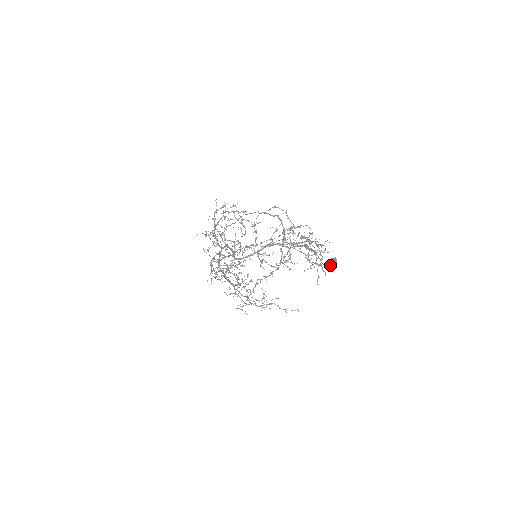
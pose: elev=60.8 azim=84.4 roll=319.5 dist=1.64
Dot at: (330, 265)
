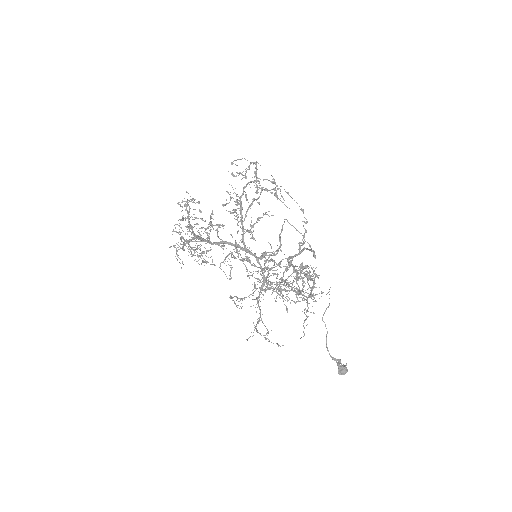
Dot at: (342, 373)
